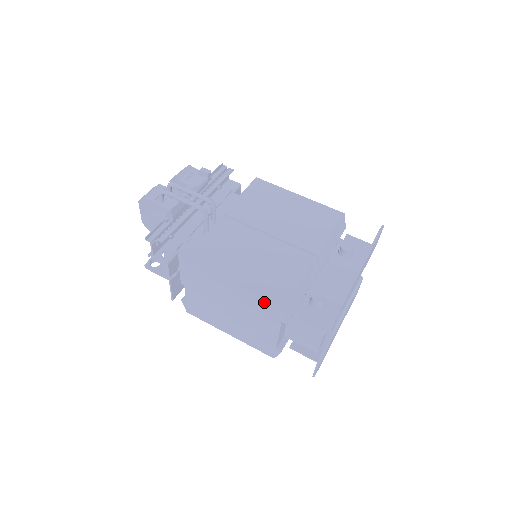
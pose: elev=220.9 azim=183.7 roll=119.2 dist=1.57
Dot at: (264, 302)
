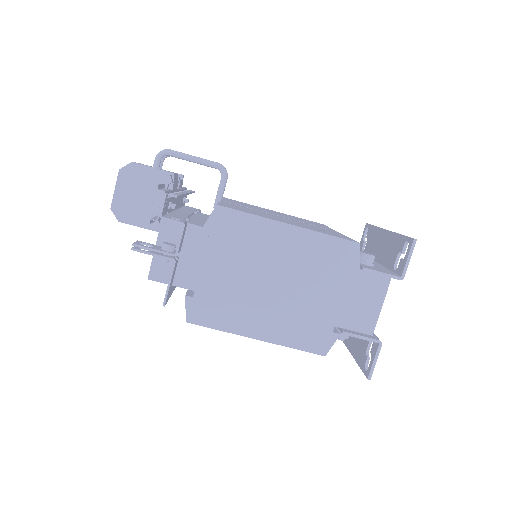
Dot at: (333, 241)
